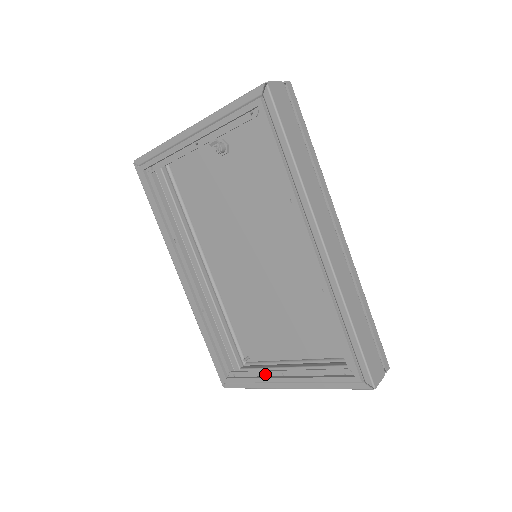
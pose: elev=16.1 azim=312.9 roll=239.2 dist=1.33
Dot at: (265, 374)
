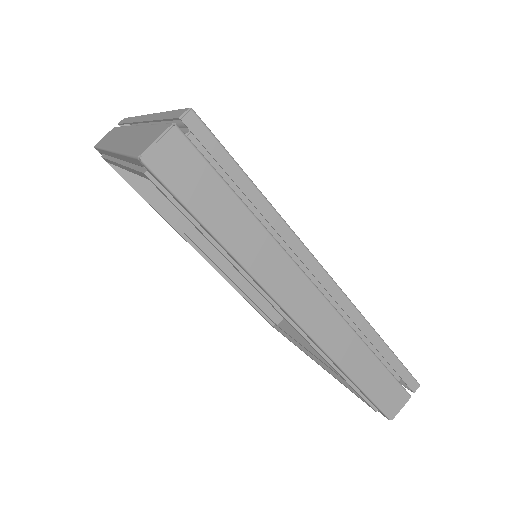
Dot at: (300, 344)
